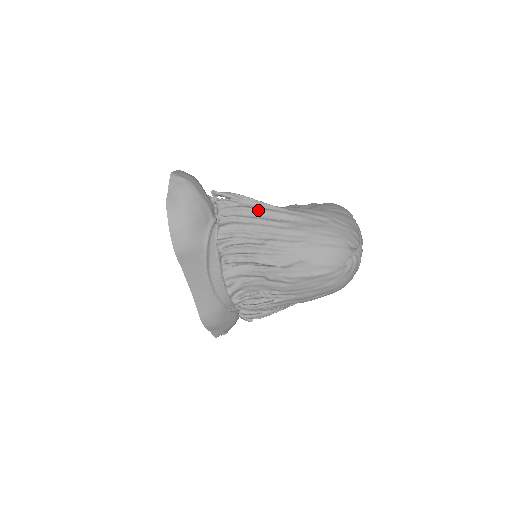
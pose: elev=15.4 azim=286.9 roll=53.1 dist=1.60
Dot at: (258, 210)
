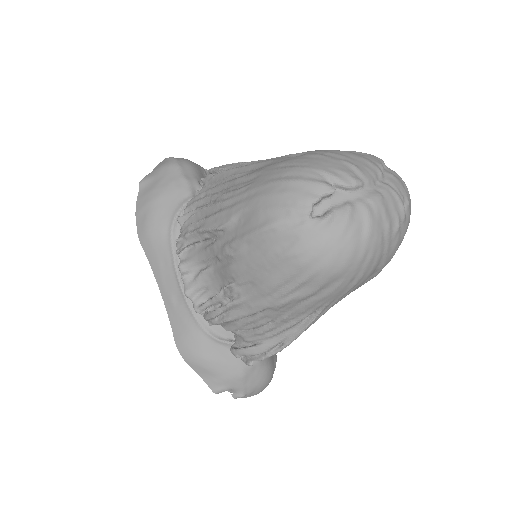
Dot at: (229, 170)
